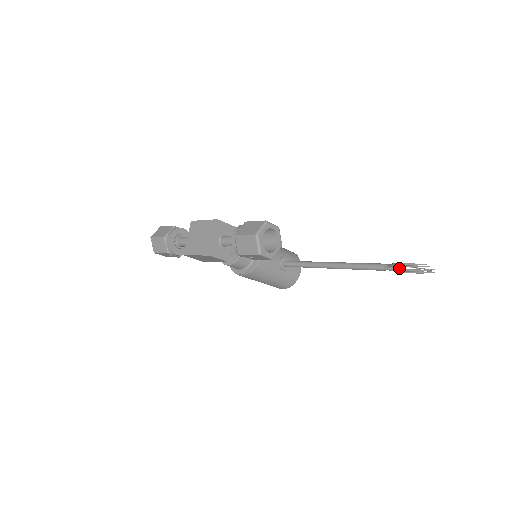
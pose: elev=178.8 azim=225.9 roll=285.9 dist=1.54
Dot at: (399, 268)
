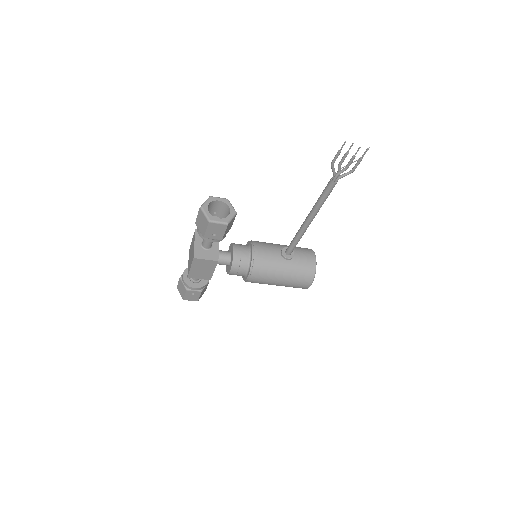
Dot at: (341, 170)
